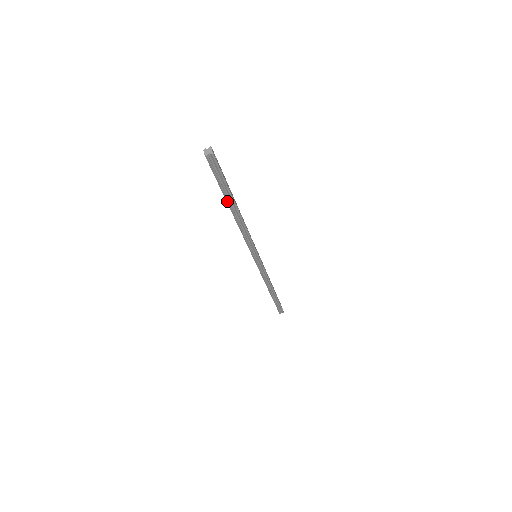
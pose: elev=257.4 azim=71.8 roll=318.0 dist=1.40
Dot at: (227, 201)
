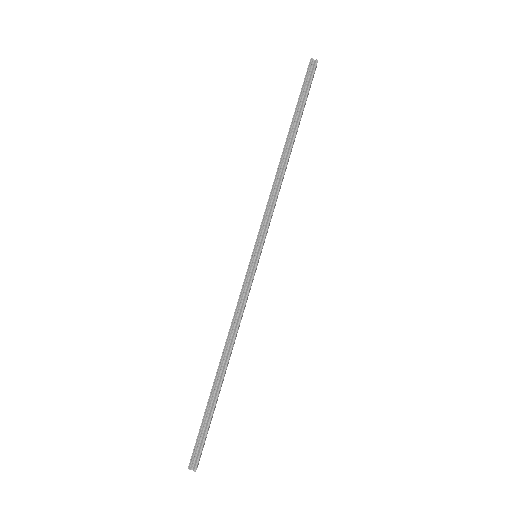
Dot at: (291, 126)
